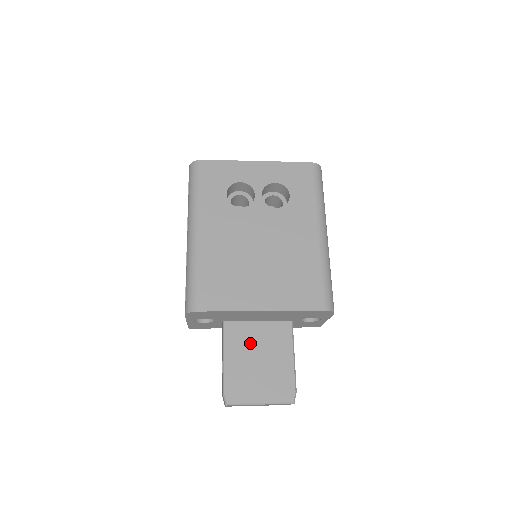
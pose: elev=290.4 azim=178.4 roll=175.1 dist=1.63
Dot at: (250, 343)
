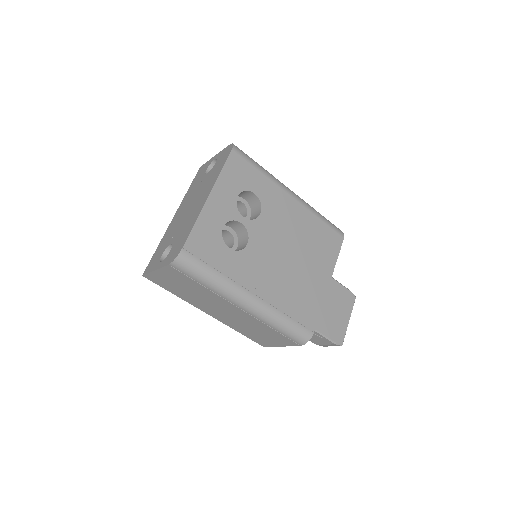
Dot at: occluded
